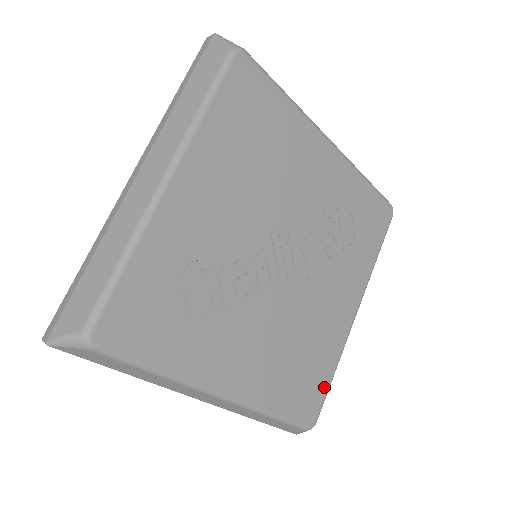
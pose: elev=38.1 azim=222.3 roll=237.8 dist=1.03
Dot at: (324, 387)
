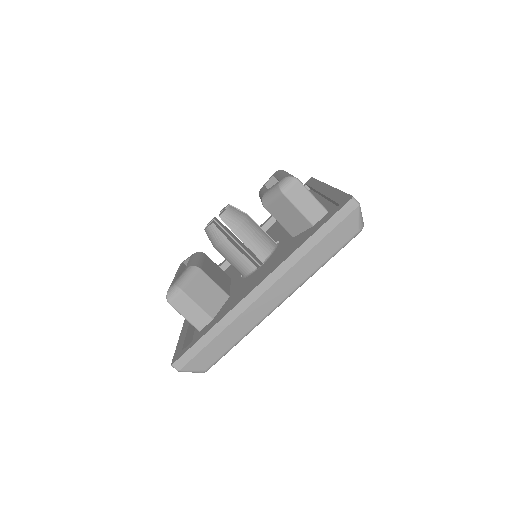
Dot at: occluded
